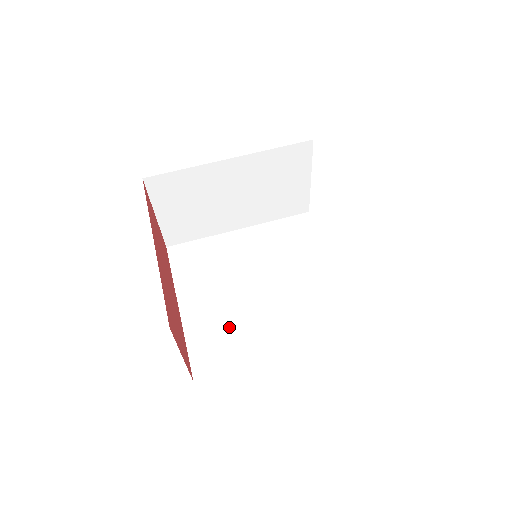
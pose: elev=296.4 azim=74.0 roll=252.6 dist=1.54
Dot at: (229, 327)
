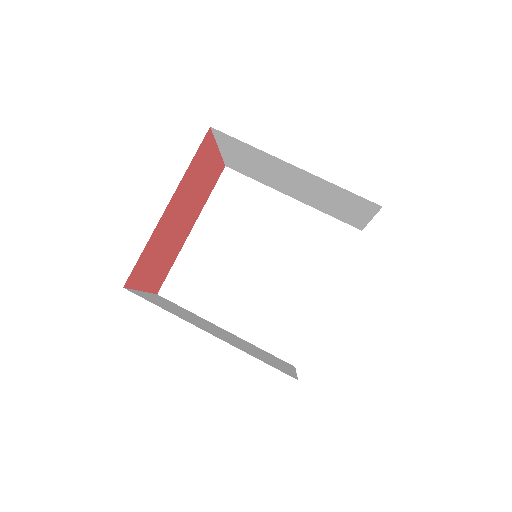
Dot at: (211, 276)
